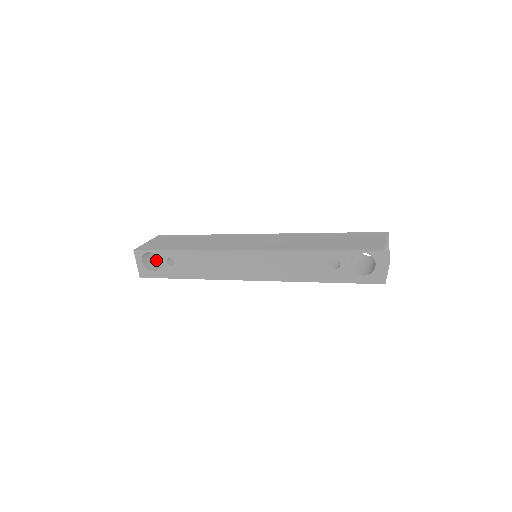
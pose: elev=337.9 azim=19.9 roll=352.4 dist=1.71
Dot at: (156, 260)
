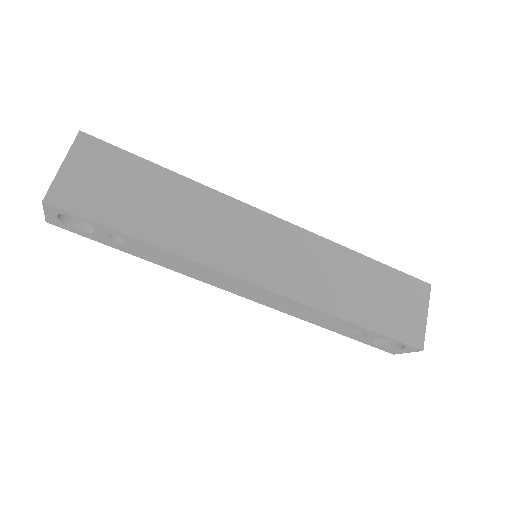
Dot at: occluded
